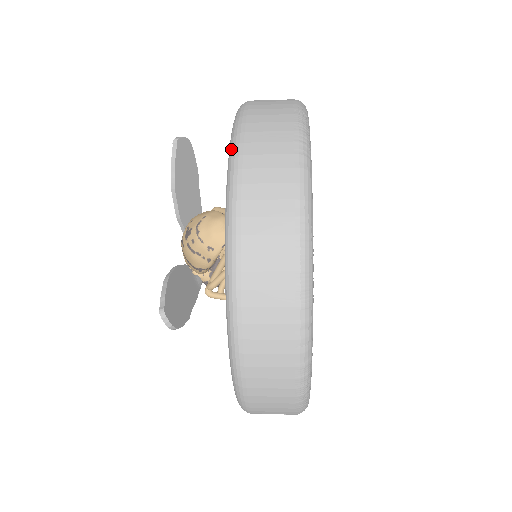
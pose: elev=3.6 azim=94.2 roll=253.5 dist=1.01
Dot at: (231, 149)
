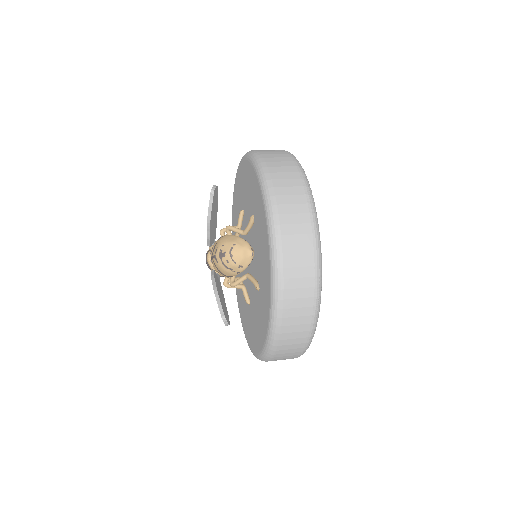
Dot at: (270, 217)
